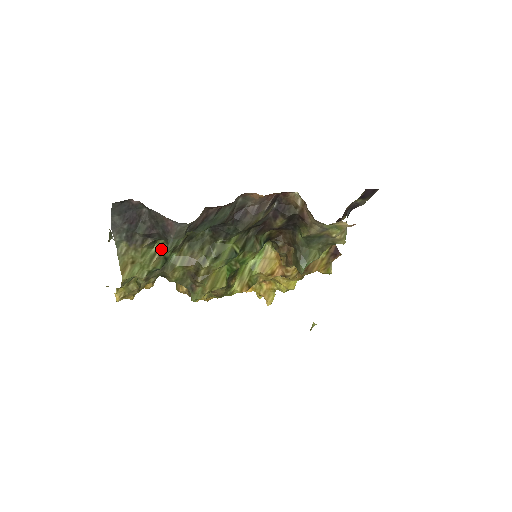
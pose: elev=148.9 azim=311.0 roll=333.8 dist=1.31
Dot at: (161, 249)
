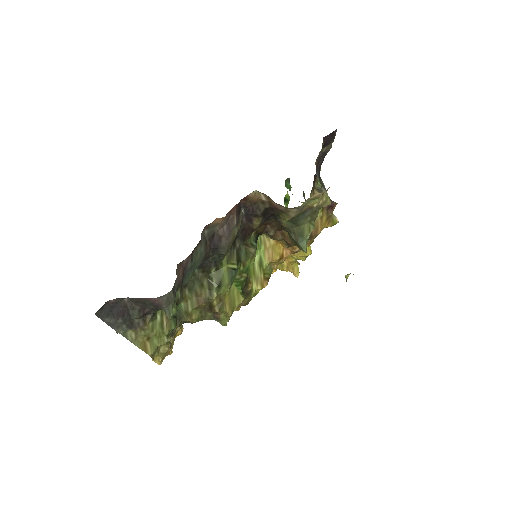
Dot at: (164, 314)
